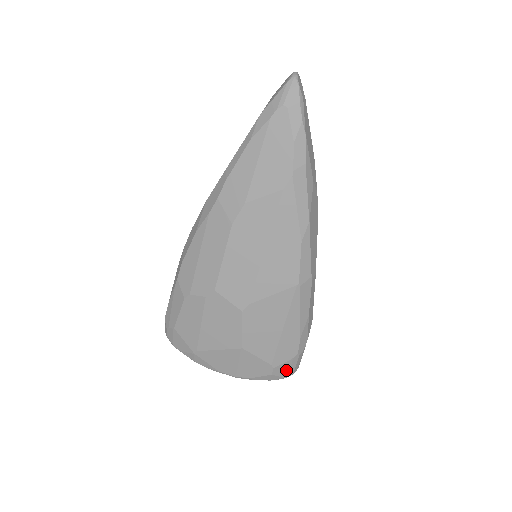
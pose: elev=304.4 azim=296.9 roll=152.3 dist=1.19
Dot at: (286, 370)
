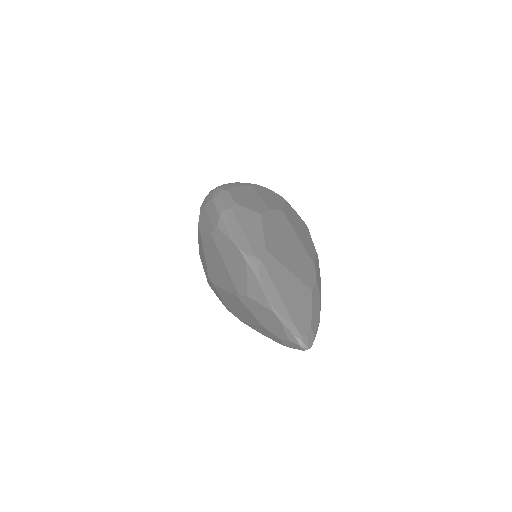
Dot at: occluded
